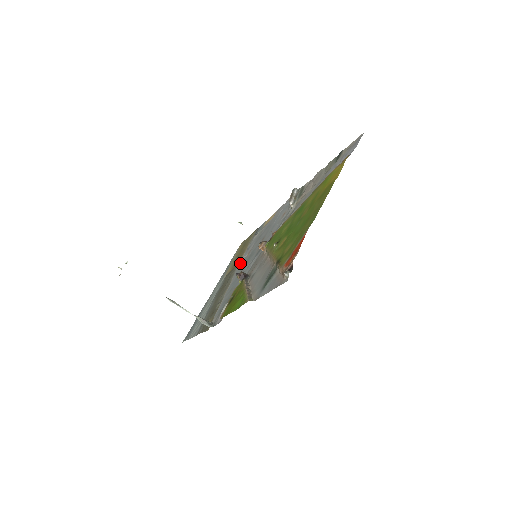
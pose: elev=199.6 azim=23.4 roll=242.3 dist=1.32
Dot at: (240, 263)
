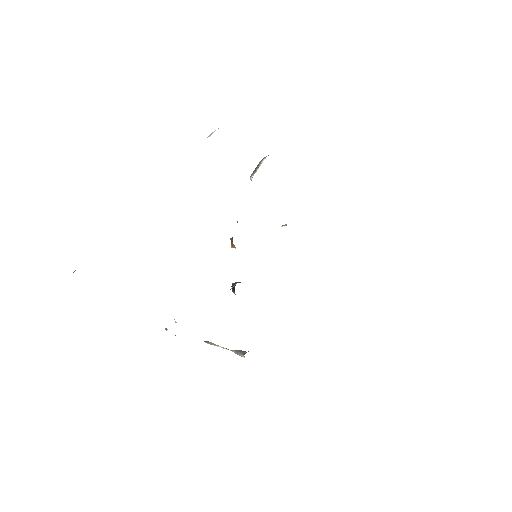
Dot at: occluded
